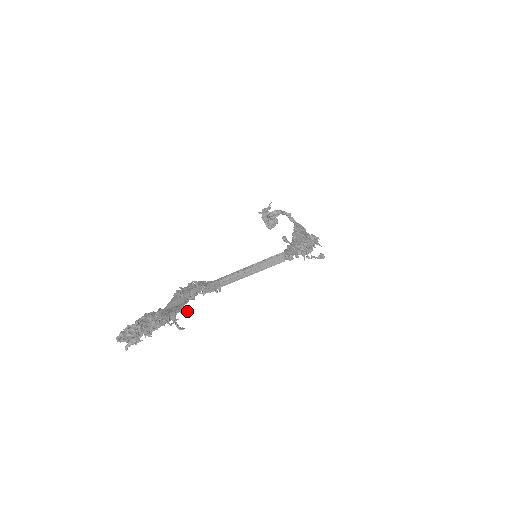
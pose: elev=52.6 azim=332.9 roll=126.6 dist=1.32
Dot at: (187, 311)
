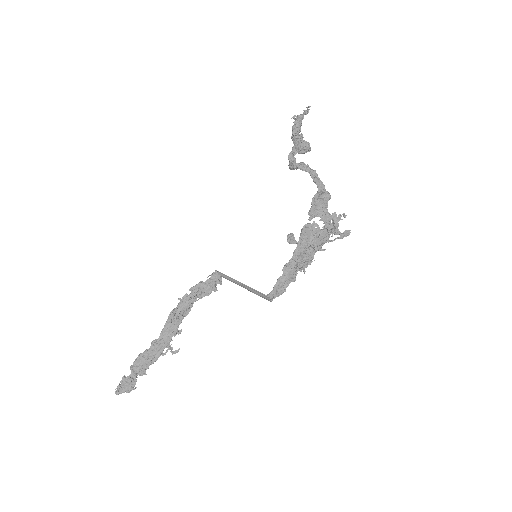
Dot at: occluded
